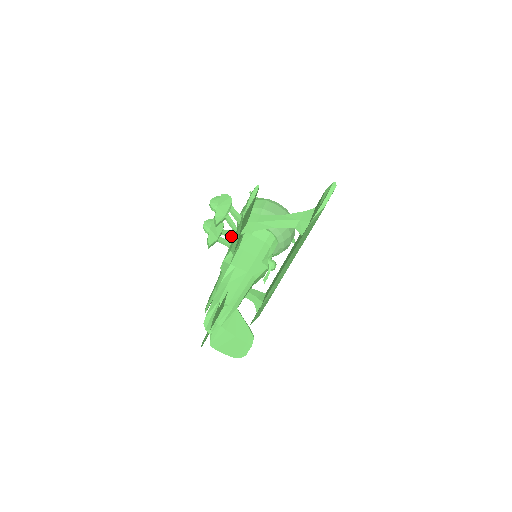
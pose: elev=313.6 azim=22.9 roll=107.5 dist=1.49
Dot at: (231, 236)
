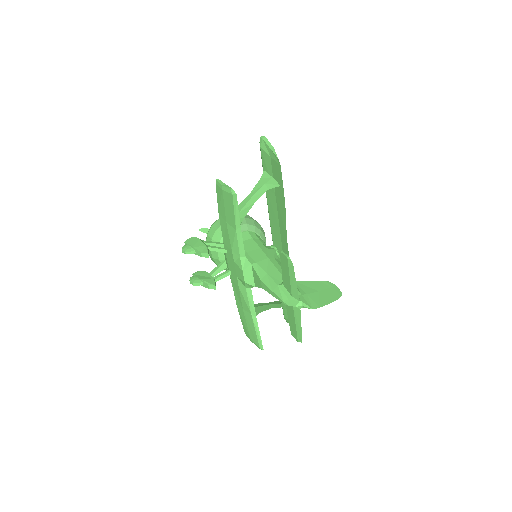
Dot at: (220, 270)
